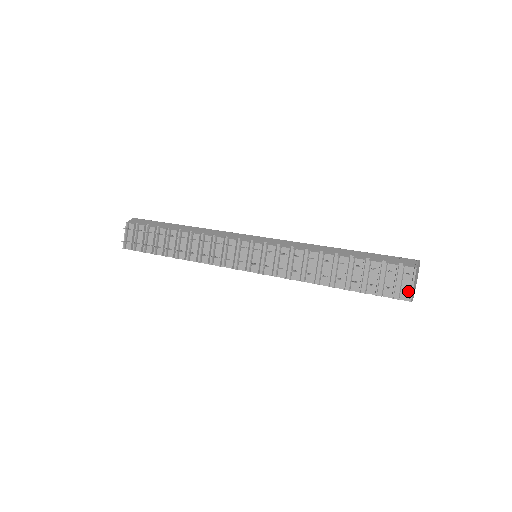
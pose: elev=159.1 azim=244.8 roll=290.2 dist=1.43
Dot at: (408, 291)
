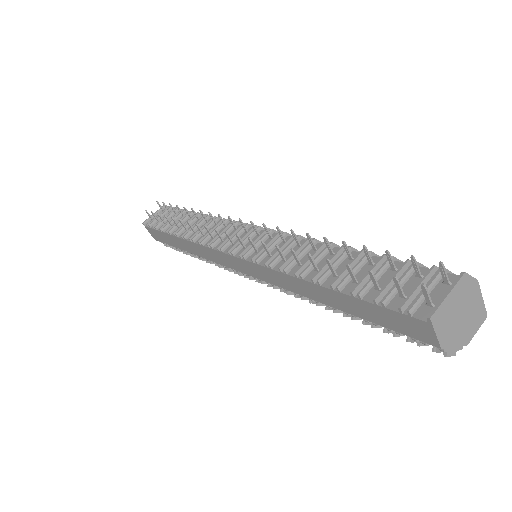
Dot at: (434, 307)
